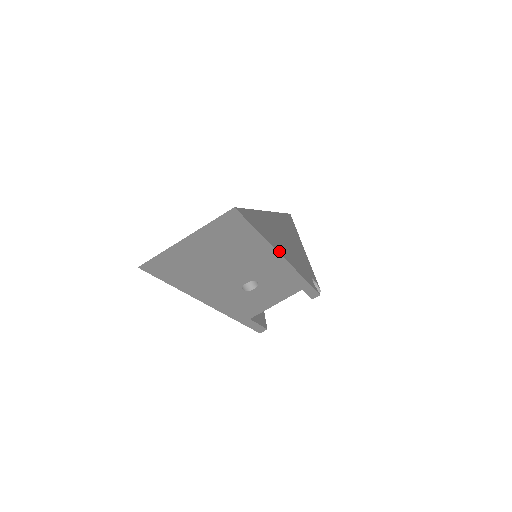
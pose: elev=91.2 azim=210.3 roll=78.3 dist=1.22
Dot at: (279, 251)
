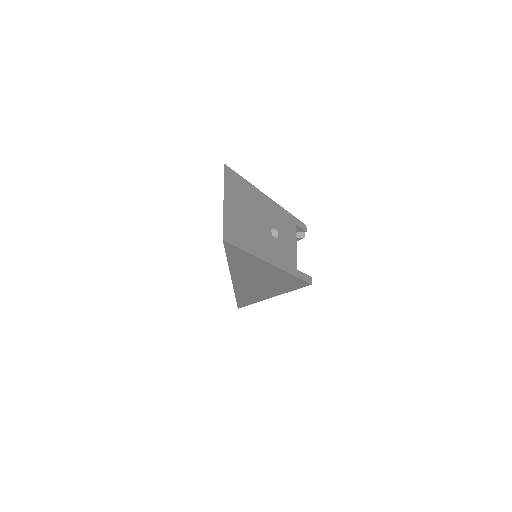
Dot at: (263, 196)
